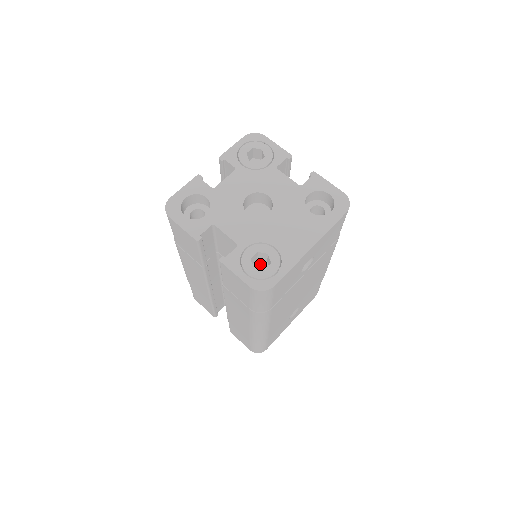
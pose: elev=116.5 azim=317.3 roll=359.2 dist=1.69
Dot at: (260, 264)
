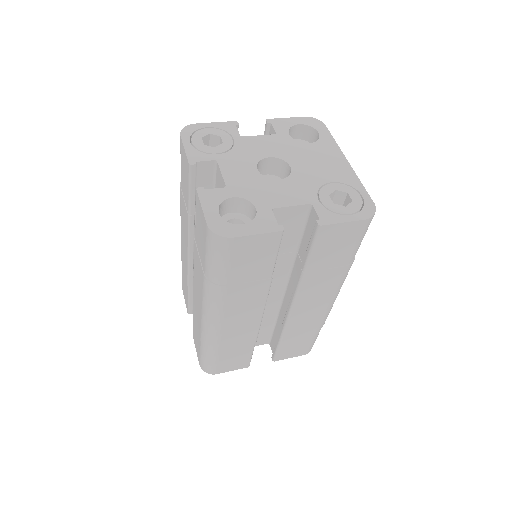
Dot at: occluded
